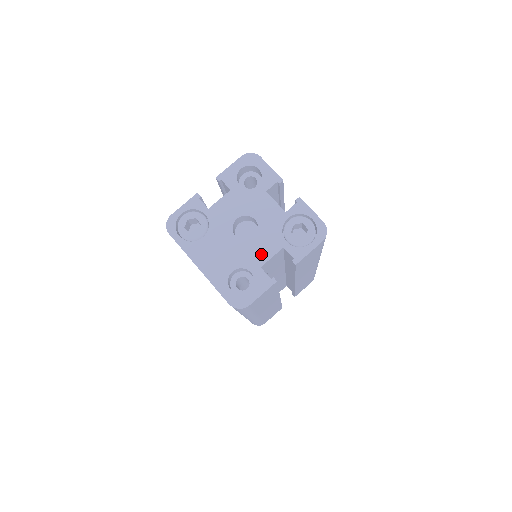
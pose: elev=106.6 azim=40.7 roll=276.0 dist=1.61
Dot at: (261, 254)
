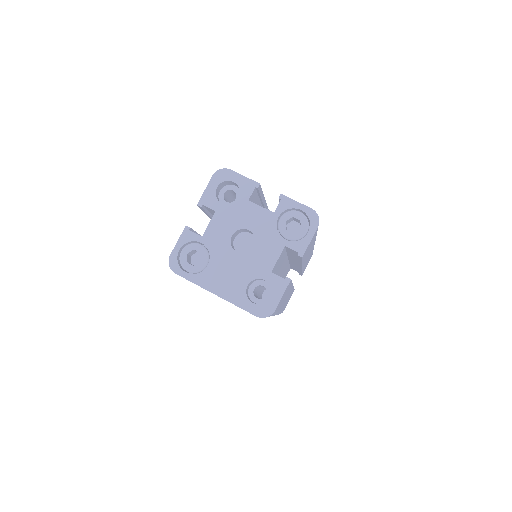
Dot at: (267, 260)
